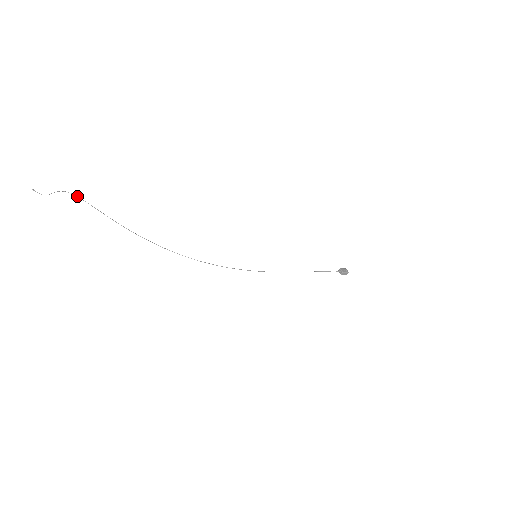
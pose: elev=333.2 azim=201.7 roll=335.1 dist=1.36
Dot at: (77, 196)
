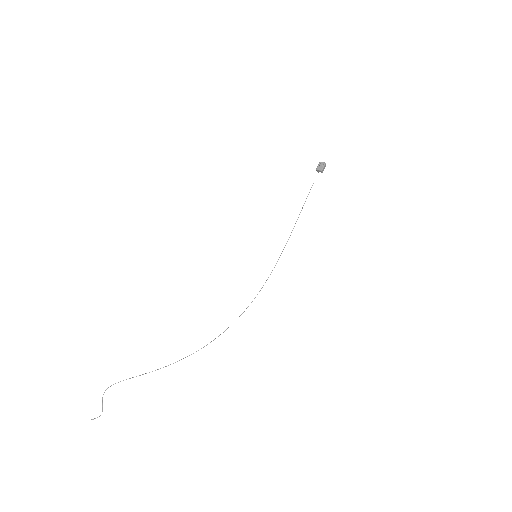
Dot at: occluded
